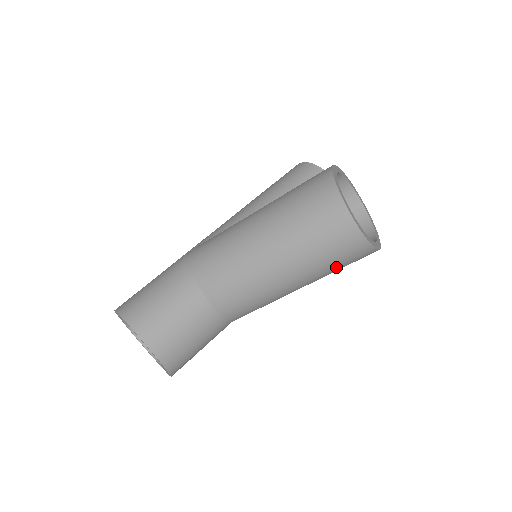
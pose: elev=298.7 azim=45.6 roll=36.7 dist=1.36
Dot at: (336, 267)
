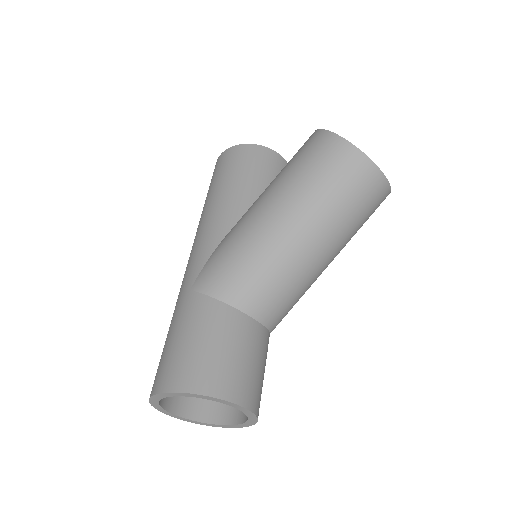
Dot at: (361, 226)
